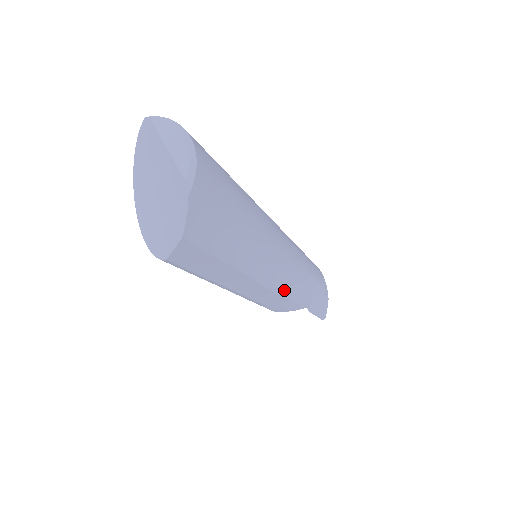
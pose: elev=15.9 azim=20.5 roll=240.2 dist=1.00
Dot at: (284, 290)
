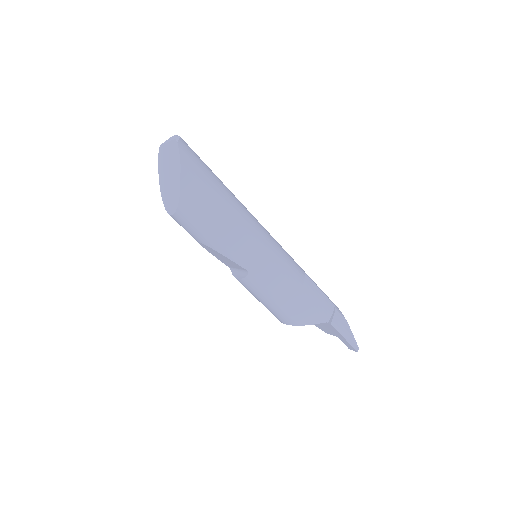
Dot at: (282, 267)
